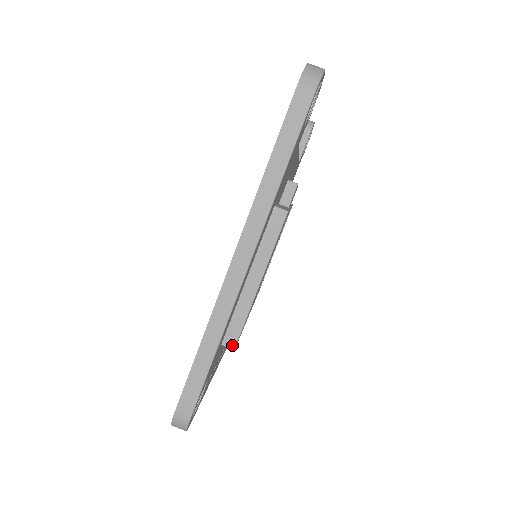
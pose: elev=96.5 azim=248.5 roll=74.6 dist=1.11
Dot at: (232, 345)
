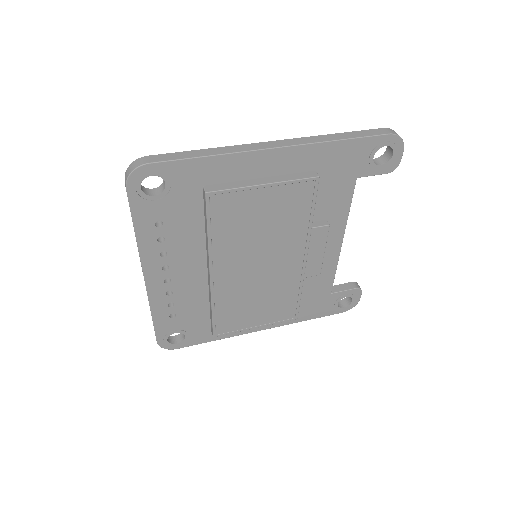
Dot at: (208, 190)
